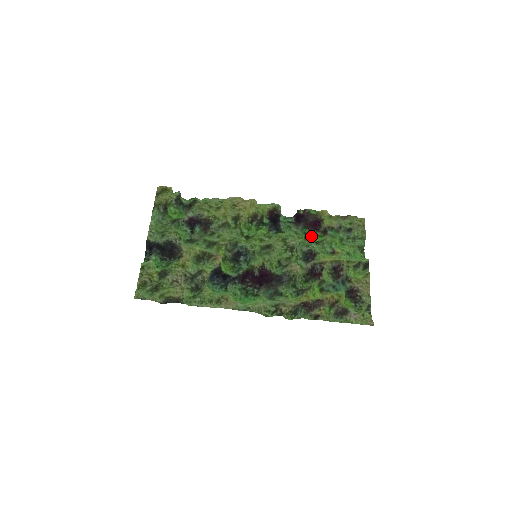
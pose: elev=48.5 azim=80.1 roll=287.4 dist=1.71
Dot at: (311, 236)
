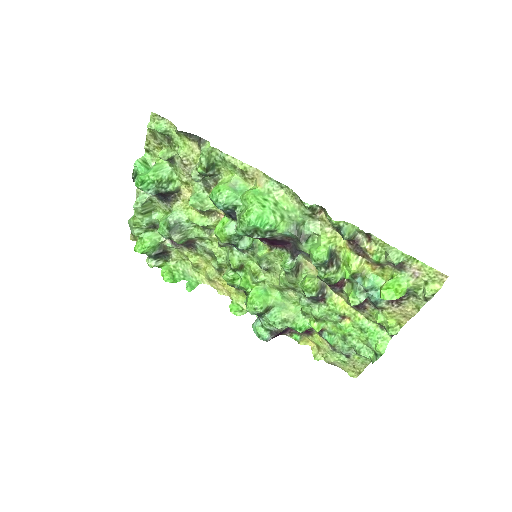
Dot at: (304, 325)
